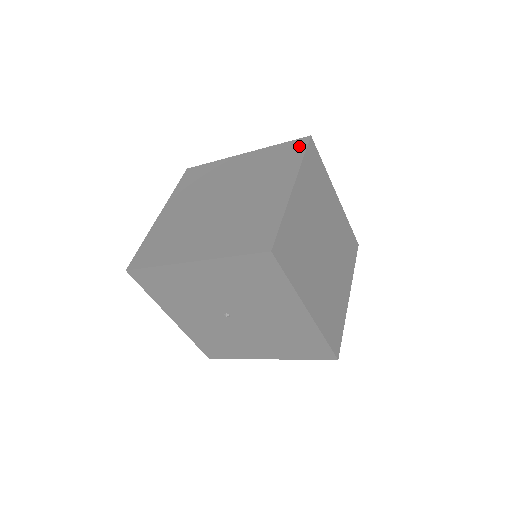
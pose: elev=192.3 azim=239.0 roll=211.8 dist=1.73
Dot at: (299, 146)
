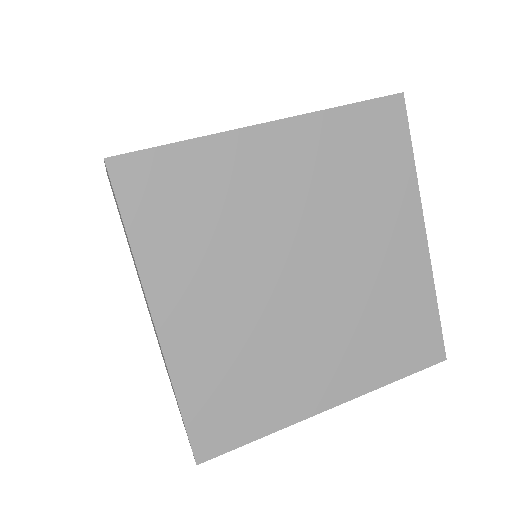
Dot at: (394, 124)
